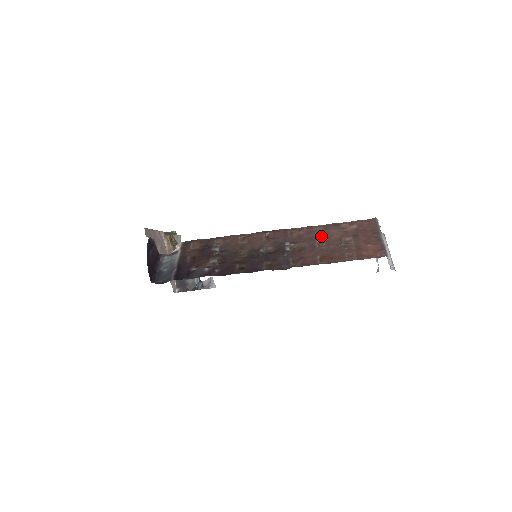
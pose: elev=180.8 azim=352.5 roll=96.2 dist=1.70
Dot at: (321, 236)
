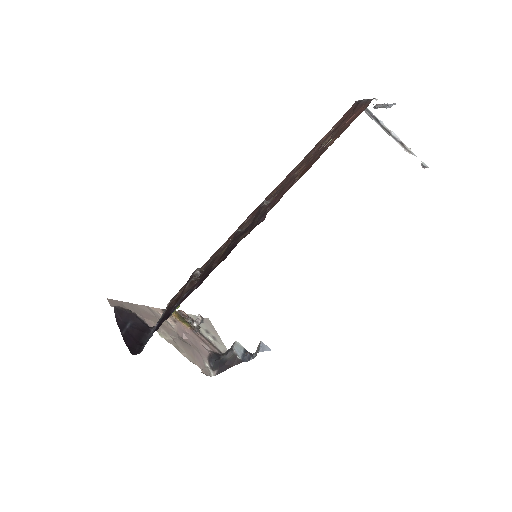
Dot at: (300, 166)
